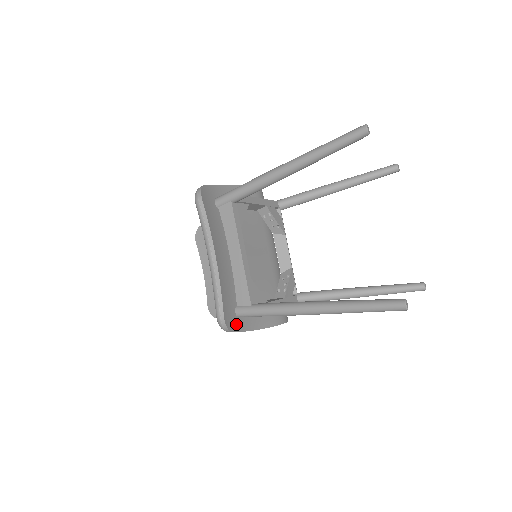
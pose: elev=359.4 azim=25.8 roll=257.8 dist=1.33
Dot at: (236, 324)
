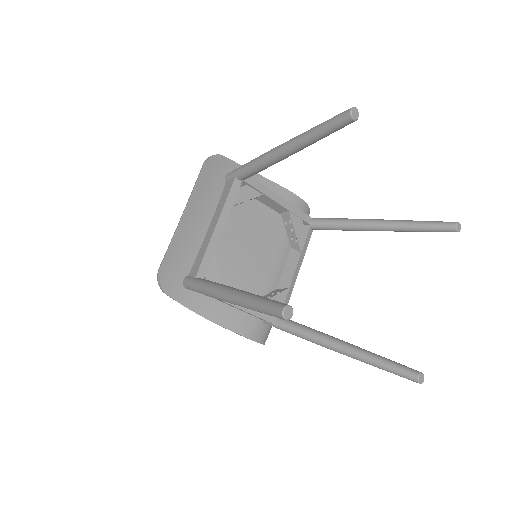
Dot at: (178, 292)
